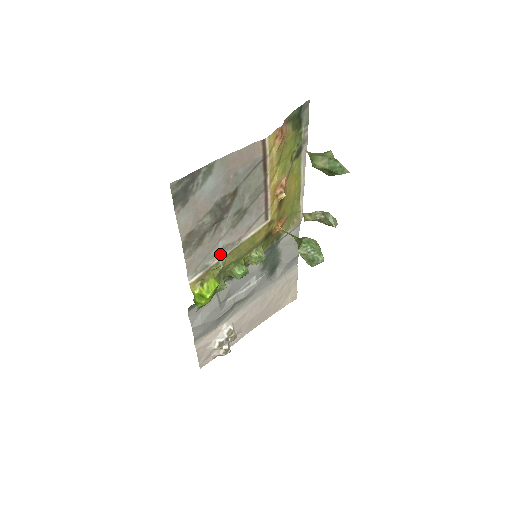
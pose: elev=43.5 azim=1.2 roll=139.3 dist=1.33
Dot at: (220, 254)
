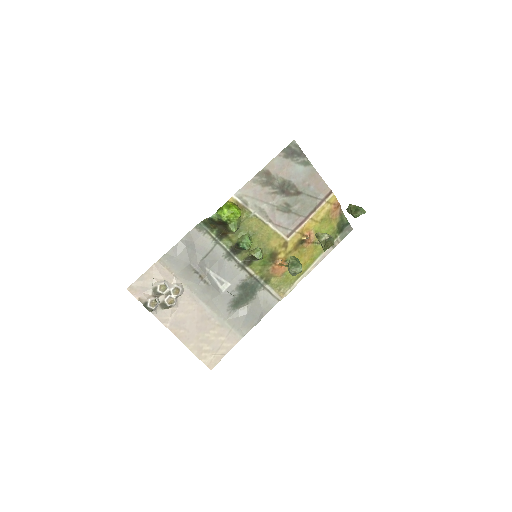
Dot at: (257, 211)
